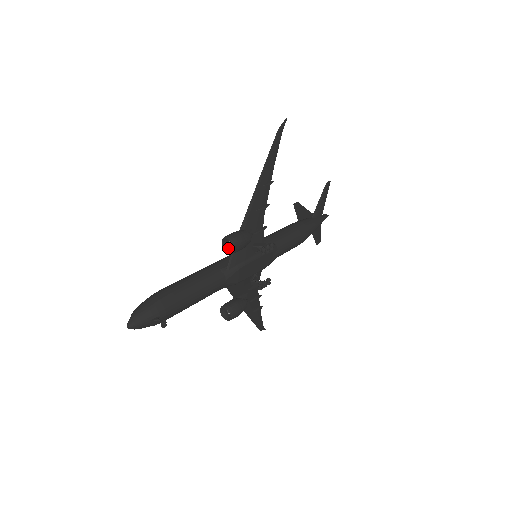
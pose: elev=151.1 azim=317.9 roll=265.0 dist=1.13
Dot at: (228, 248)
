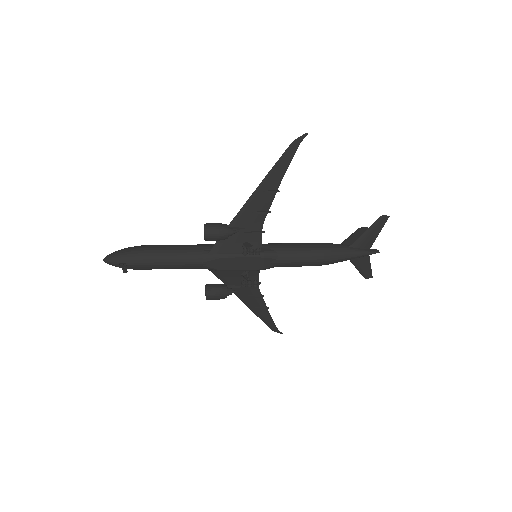
Dot at: occluded
